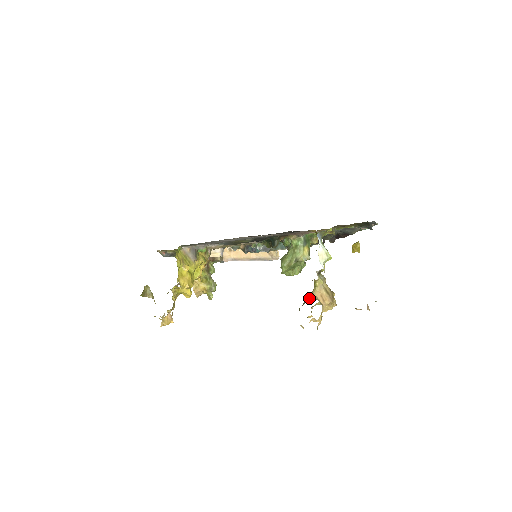
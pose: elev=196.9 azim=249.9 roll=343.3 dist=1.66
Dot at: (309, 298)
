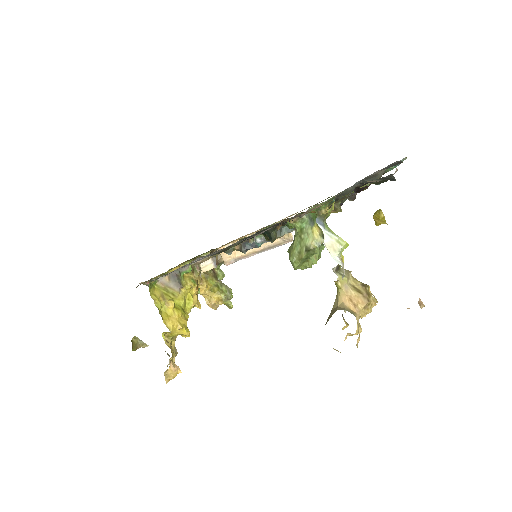
Dot at: (334, 307)
